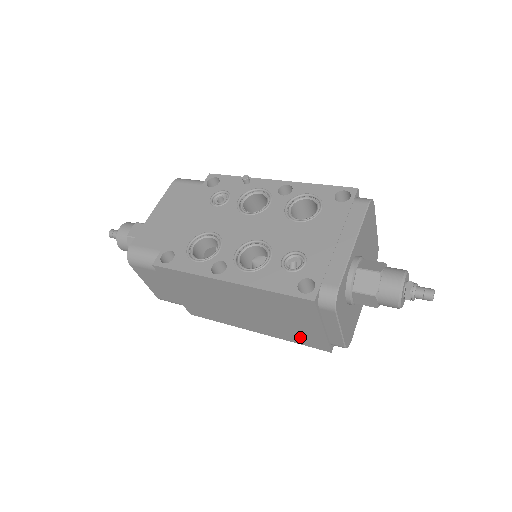
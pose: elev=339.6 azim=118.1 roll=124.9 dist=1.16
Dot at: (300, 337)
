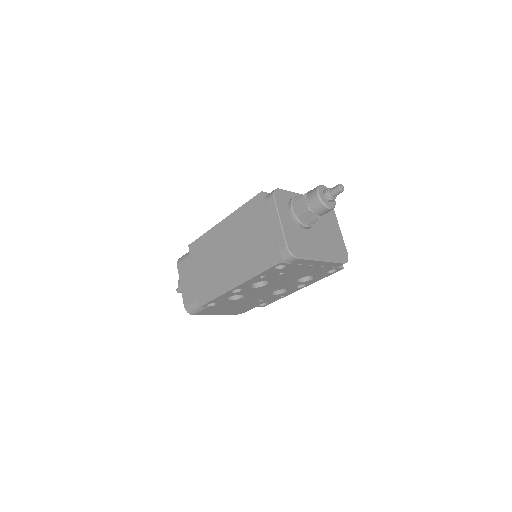
Dot at: (260, 259)
